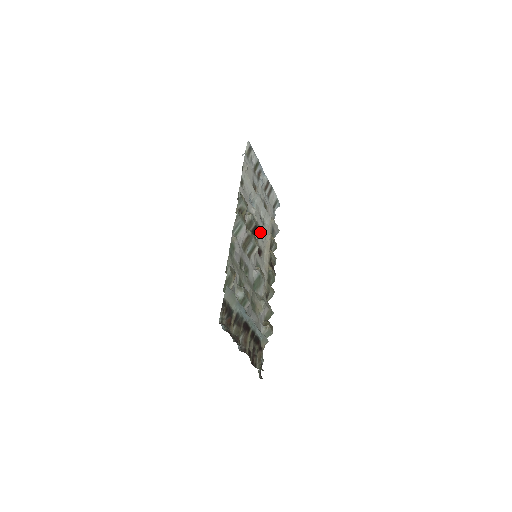
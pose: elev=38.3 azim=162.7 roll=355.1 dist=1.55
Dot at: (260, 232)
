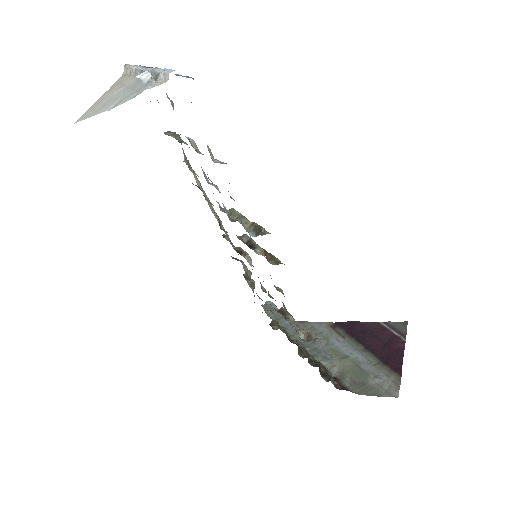
Dot at: occluded
